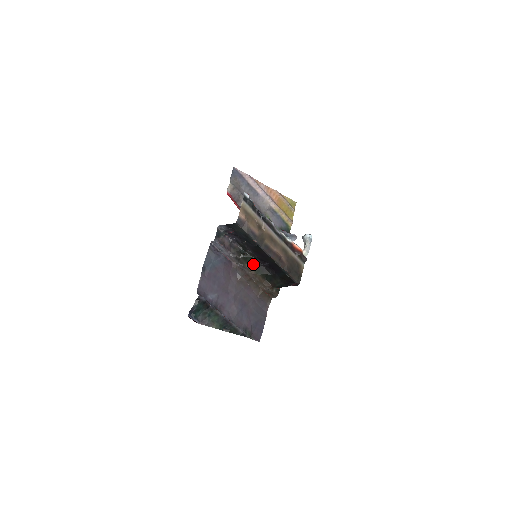
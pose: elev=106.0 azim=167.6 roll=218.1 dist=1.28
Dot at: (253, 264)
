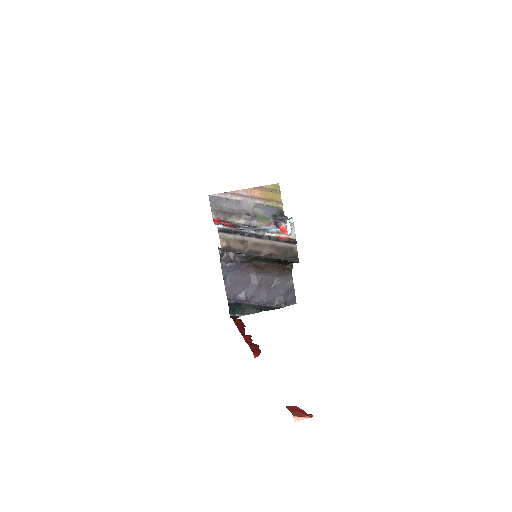
Dot at: (259, 259)
